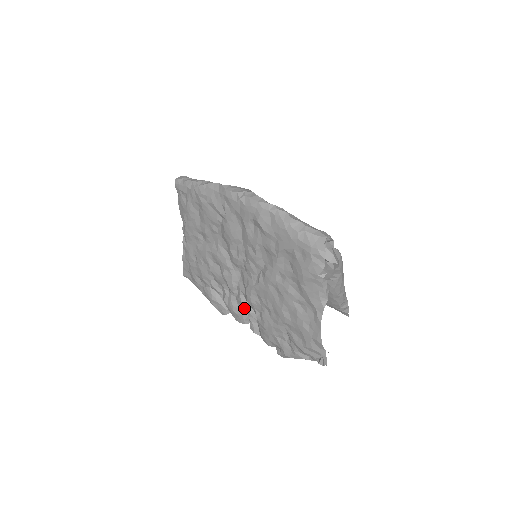
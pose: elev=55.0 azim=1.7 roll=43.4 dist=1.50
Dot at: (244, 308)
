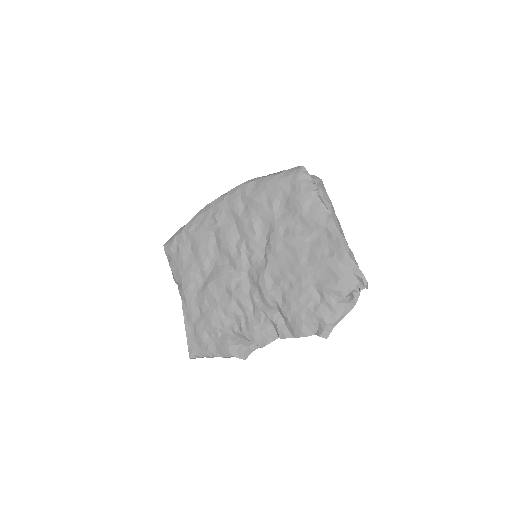
Dot at: (265, 317)
